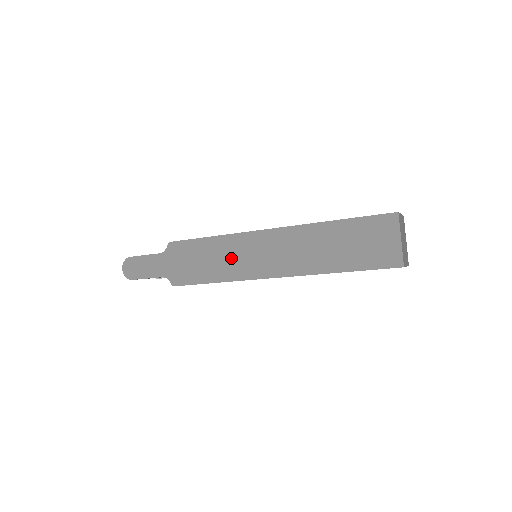
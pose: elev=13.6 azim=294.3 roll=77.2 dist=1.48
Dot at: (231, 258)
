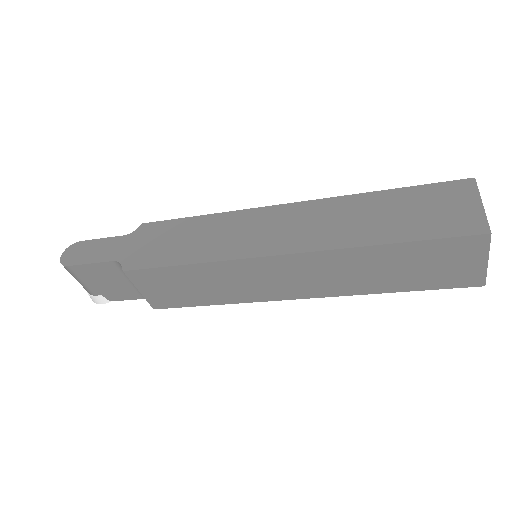
Dot at: (223, 235)
